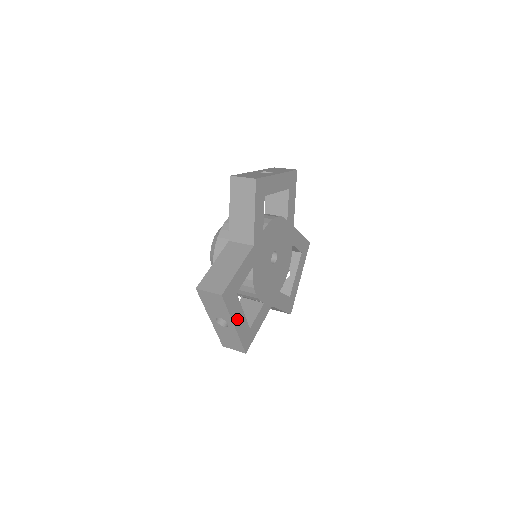
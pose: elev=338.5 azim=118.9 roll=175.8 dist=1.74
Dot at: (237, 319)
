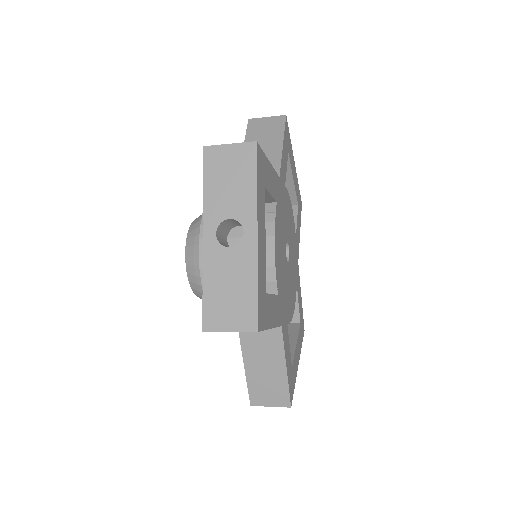
Dot at: (260, 231)
